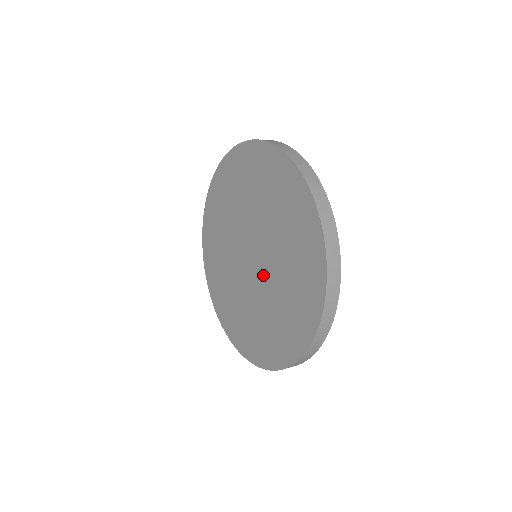
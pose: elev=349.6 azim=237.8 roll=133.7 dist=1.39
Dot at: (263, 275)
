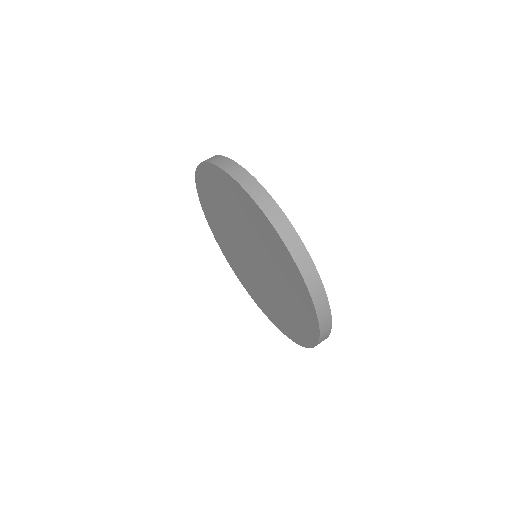
Dot at: (251, 269)
